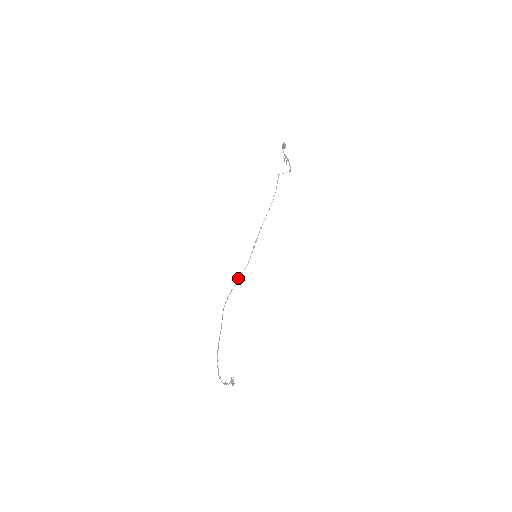
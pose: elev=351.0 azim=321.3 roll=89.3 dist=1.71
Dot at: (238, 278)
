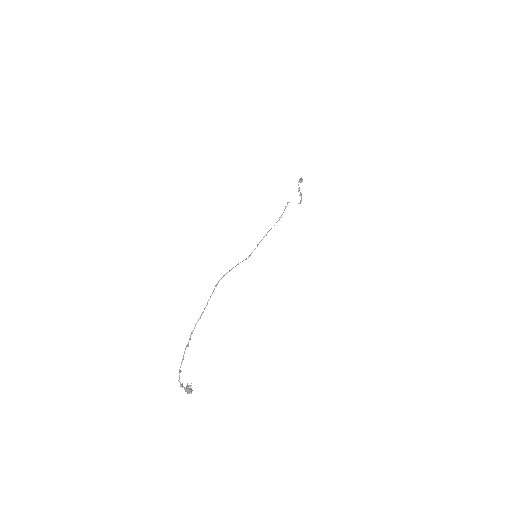
Dot at: (238, 263)
